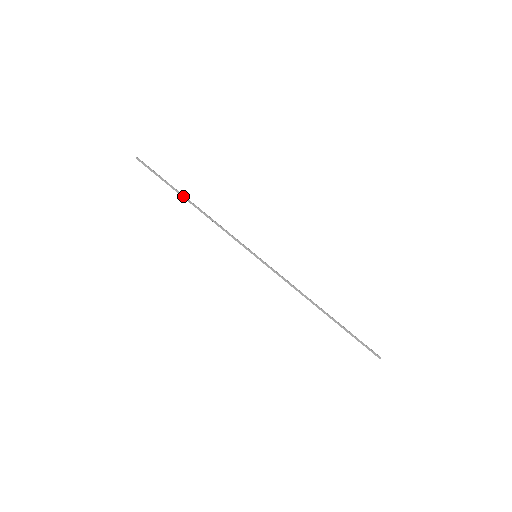
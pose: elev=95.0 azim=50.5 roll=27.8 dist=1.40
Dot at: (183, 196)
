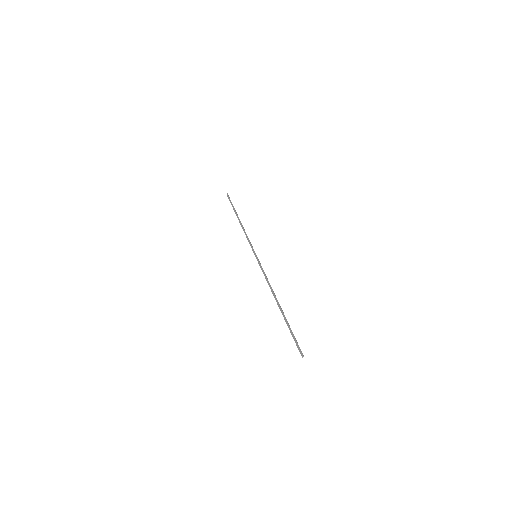
Dot at: (237, 215)
